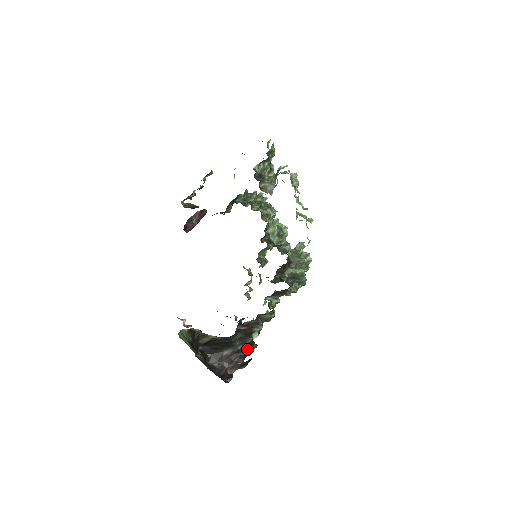
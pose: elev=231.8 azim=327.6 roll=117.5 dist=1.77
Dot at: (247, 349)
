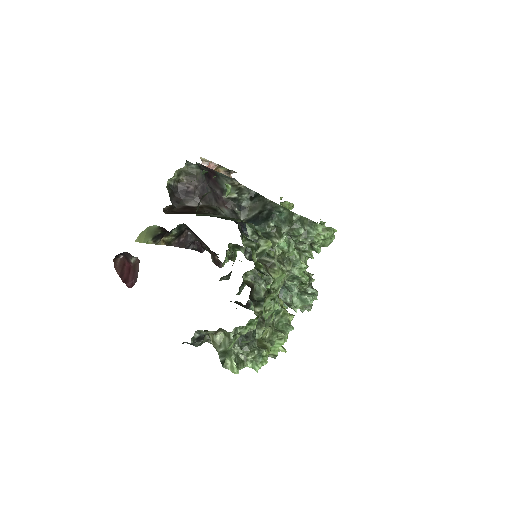
Dot at: occluded
